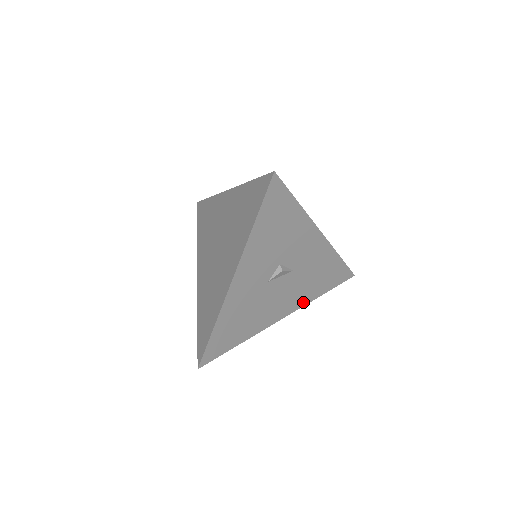
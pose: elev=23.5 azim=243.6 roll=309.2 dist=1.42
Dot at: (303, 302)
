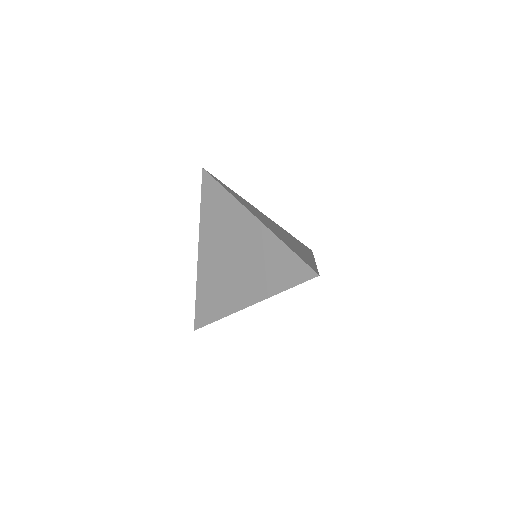
Dot at: occluded
